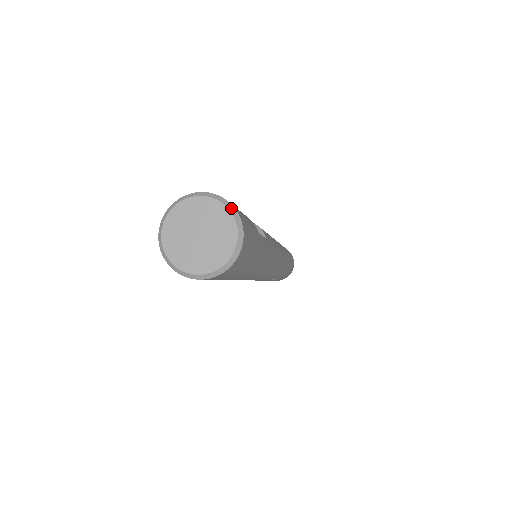
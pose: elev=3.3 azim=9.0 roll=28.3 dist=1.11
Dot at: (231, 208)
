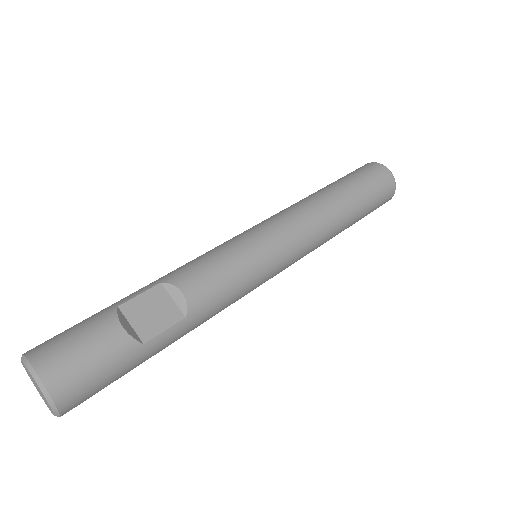
Dot at: (44, 391)
